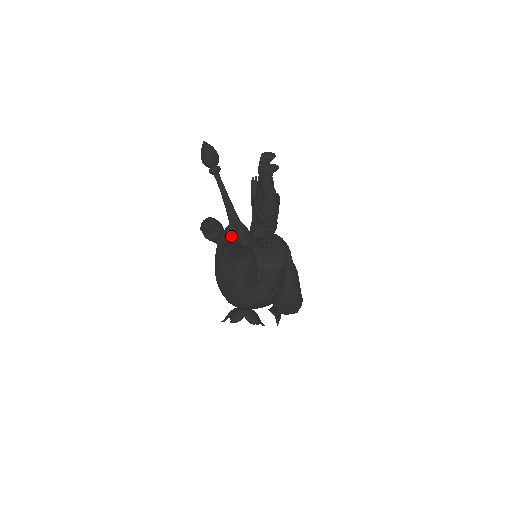
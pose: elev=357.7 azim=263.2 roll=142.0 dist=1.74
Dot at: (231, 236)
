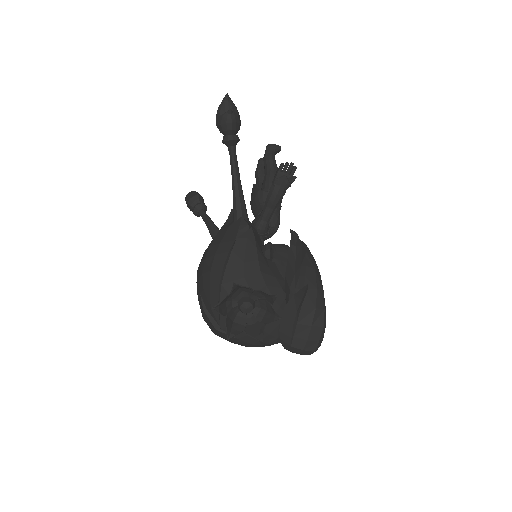
Dot at: occluded
